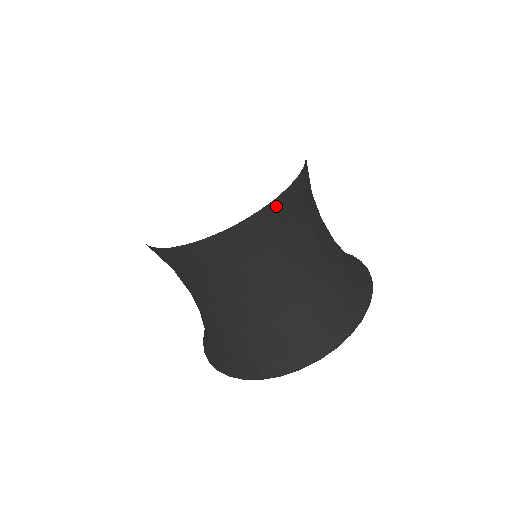
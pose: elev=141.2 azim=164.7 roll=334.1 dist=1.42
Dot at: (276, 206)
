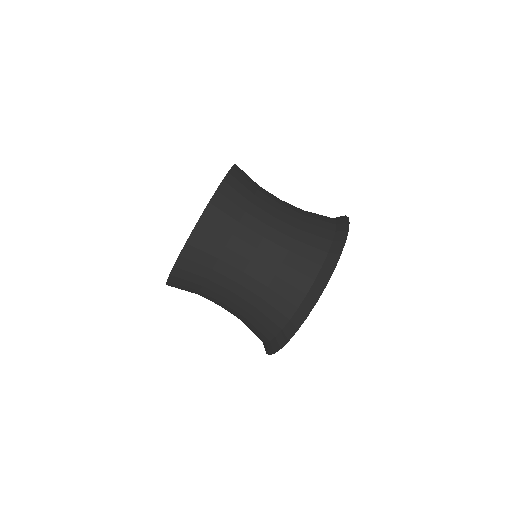
Dot at: (238, 168)
